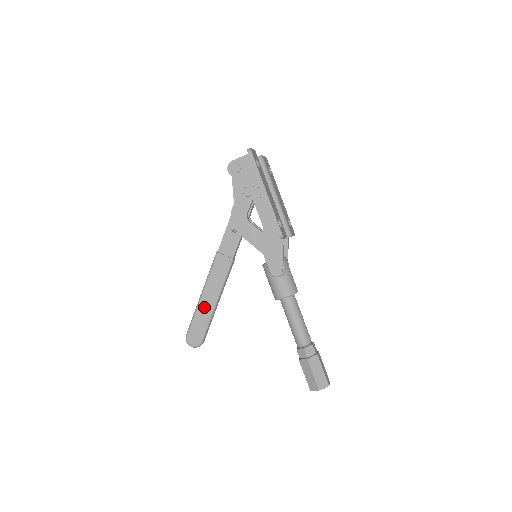
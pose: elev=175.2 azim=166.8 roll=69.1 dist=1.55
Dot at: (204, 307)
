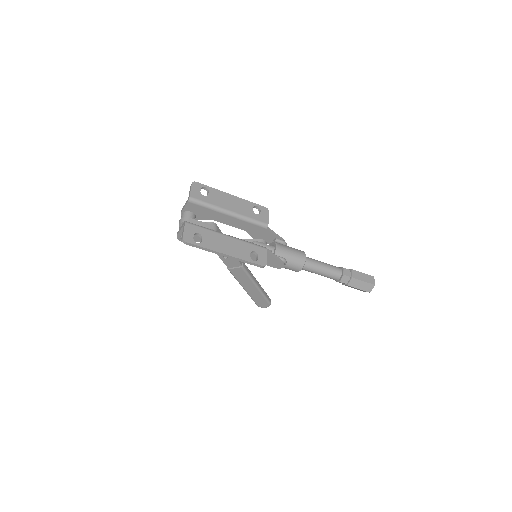
Dot at: (252, 292)
